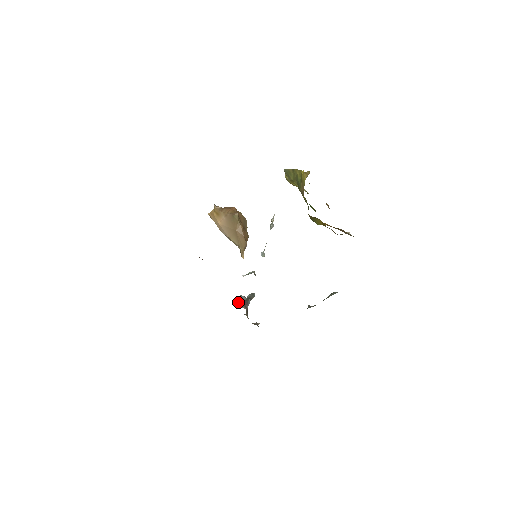
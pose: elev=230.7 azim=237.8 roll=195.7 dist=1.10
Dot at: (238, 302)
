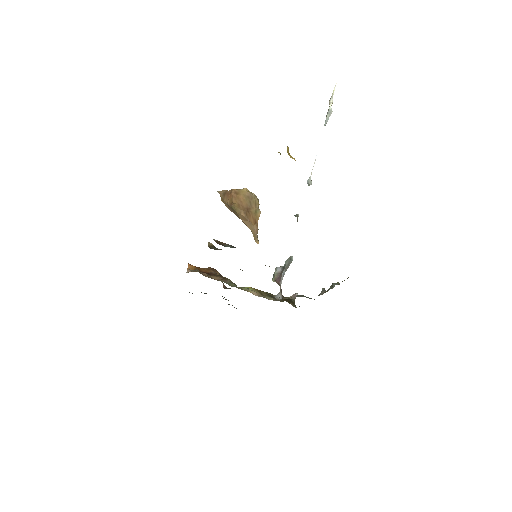
Dot at: (273, 279)
